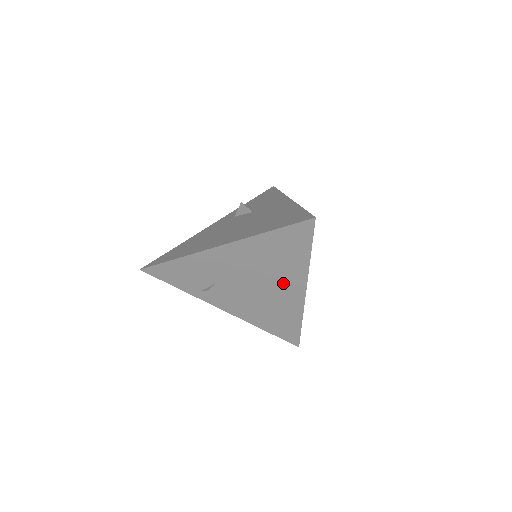
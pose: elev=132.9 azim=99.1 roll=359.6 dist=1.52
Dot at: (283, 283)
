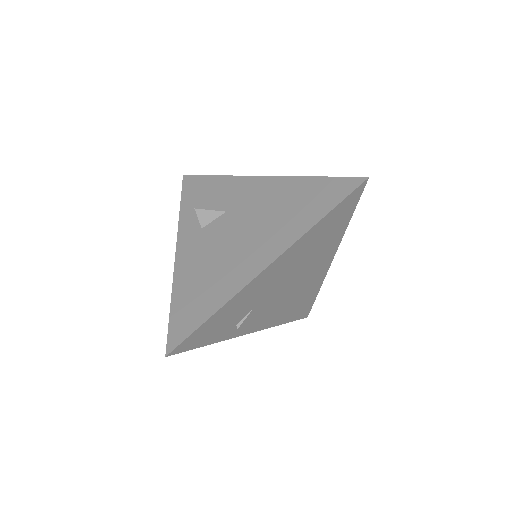
Dot at: (317, 264)
